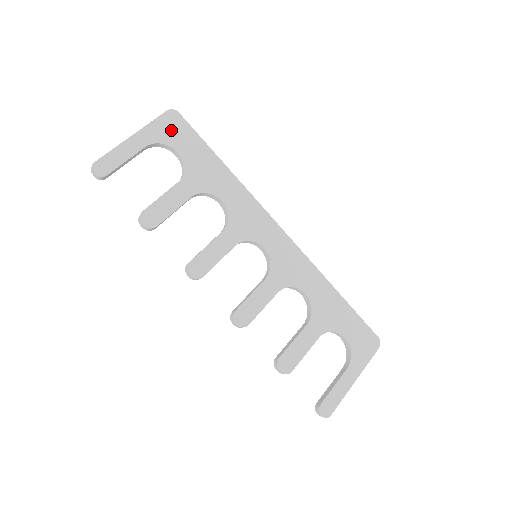
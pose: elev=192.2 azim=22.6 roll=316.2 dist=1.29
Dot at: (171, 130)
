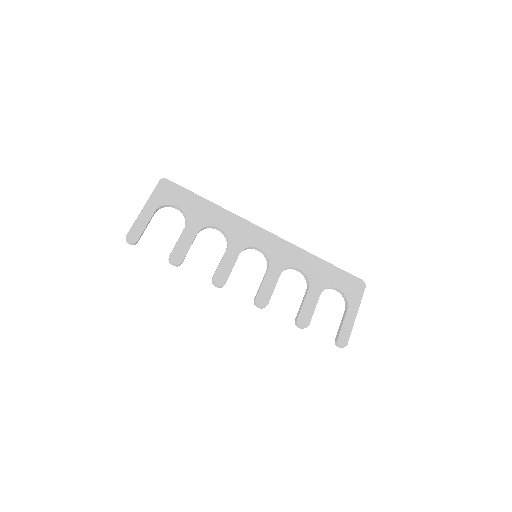
Dot at: (167, 193)
